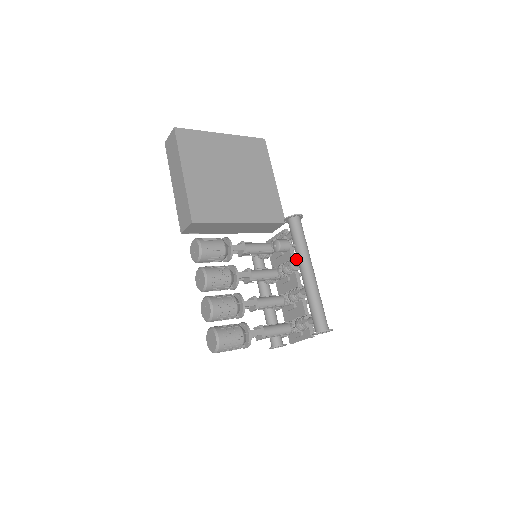
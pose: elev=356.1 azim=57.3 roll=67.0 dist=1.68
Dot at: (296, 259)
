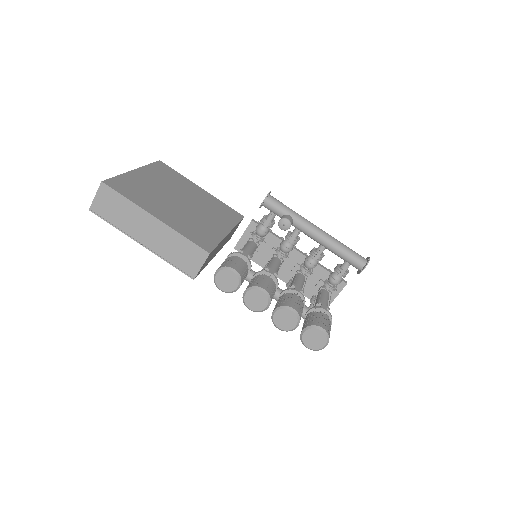
Dot at: (293, 230)
